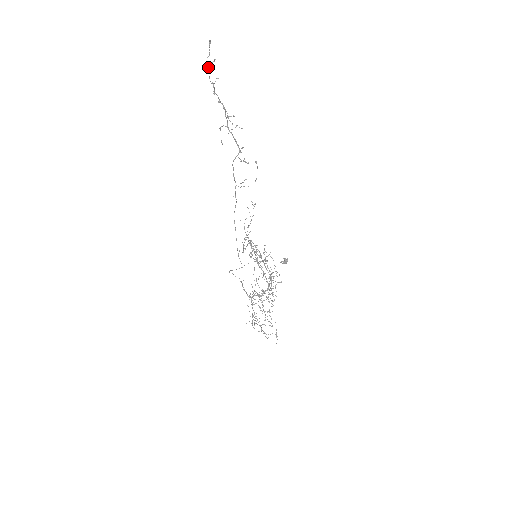
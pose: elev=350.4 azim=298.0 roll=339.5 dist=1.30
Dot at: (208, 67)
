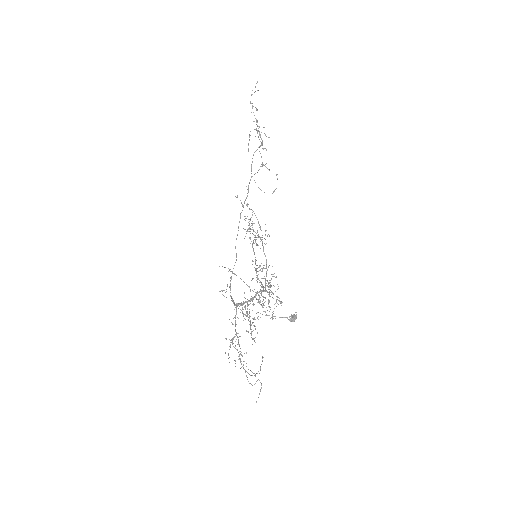
Dot at: (251, 94)
